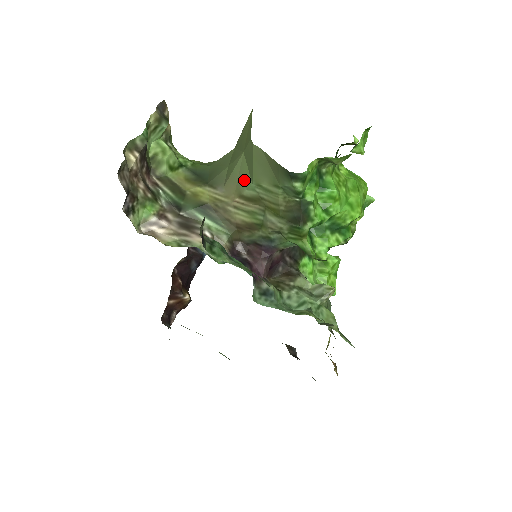
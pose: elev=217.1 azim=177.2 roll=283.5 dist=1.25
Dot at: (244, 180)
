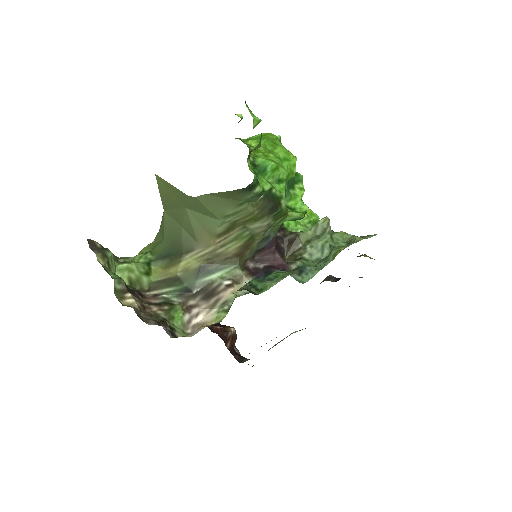
Dot at: (209, 224)
